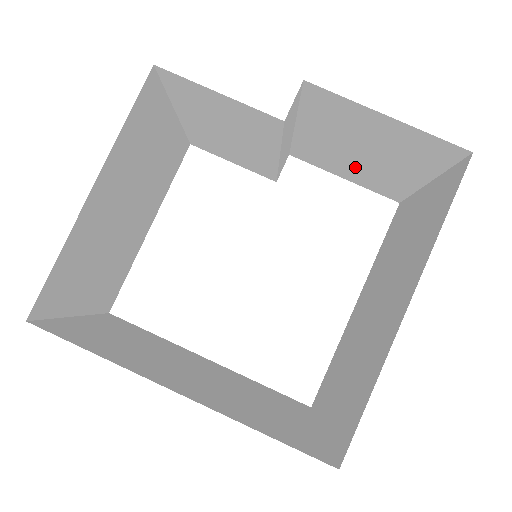
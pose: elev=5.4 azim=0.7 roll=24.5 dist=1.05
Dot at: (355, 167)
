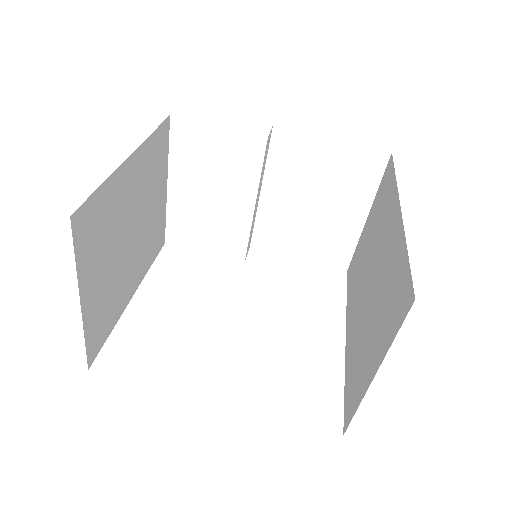
Dot at: (308, 231)
